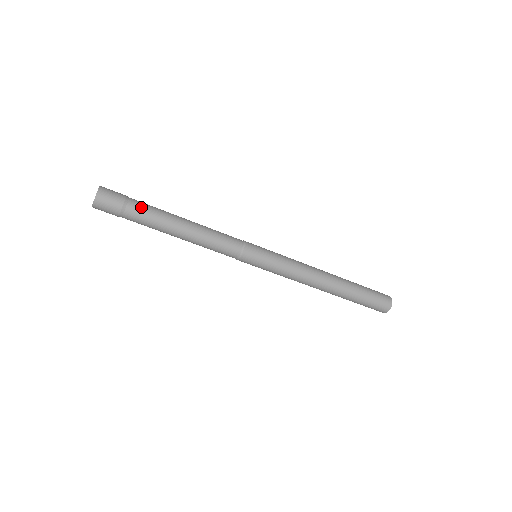
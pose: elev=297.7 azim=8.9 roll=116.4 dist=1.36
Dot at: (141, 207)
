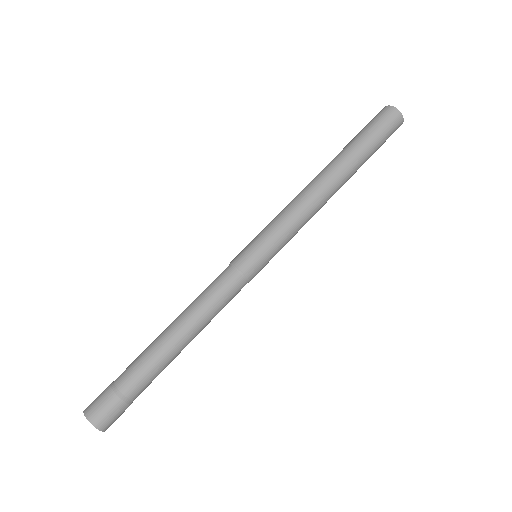
Dot at: (129, 372)
